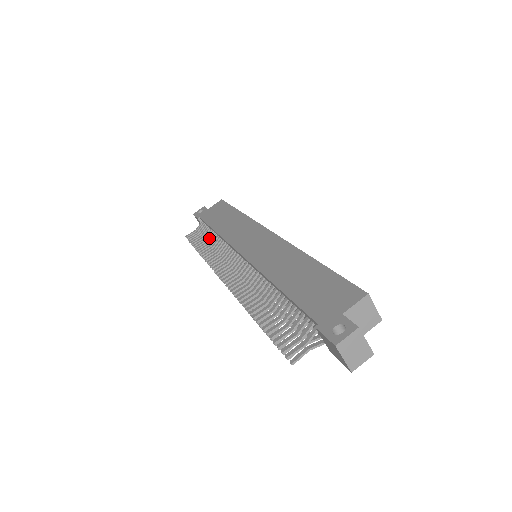
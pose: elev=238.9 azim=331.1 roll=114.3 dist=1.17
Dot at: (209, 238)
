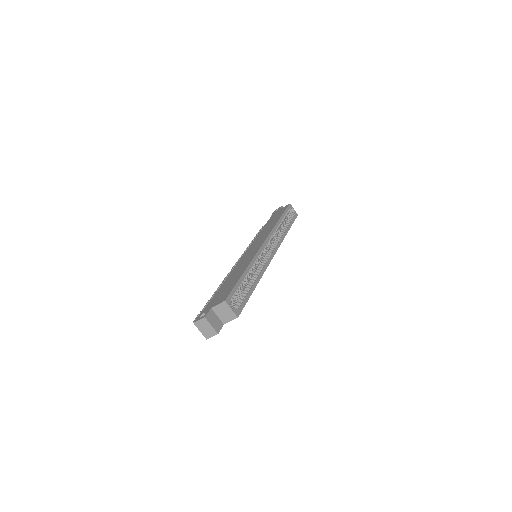
Dot at: occluded
